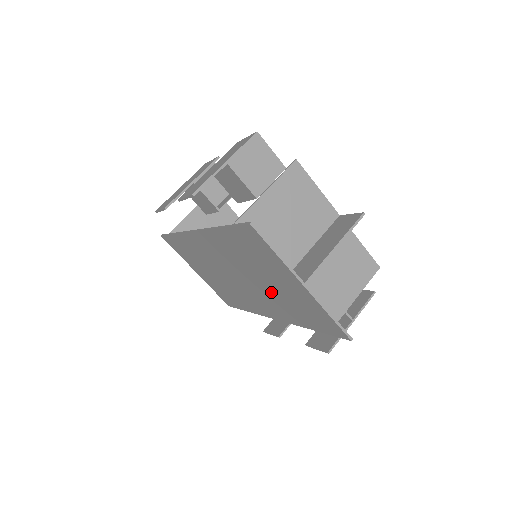
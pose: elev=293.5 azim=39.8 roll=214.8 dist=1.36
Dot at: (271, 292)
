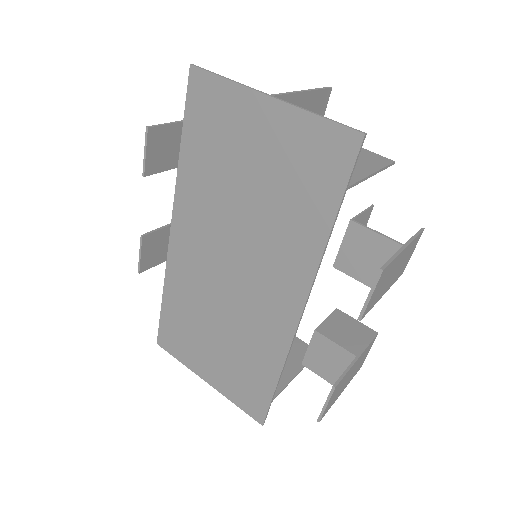
Dot at: (263, 213)
